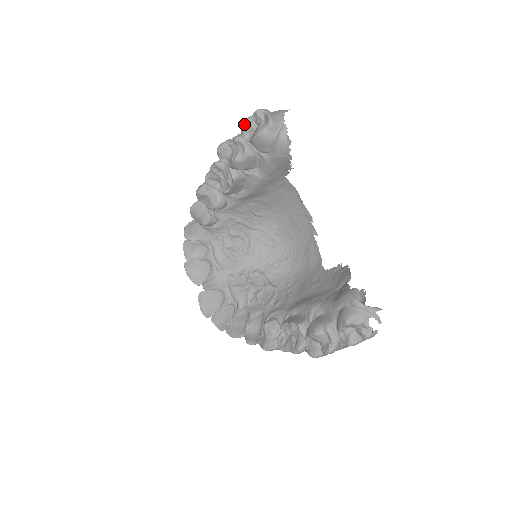
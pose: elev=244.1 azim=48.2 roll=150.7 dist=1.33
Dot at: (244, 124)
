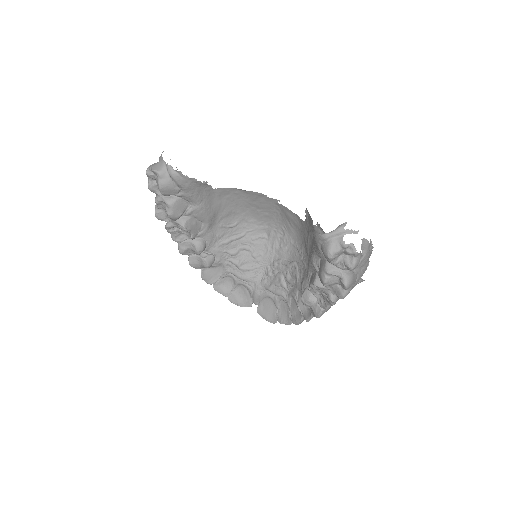
Dot at: (149, 188)
